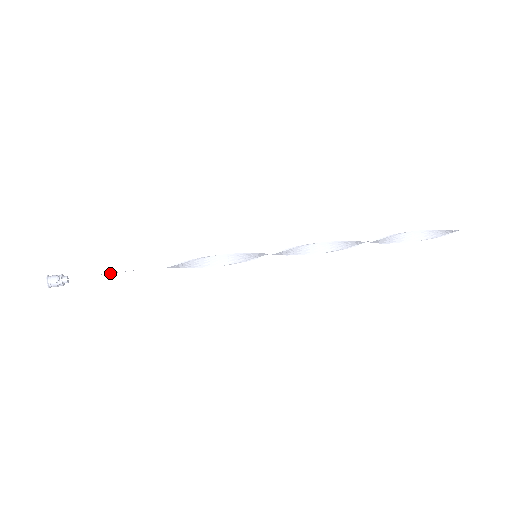
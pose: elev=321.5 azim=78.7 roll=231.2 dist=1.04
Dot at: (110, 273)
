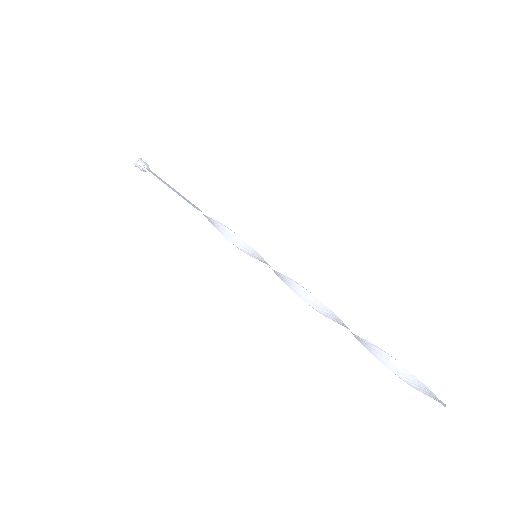
Dot at: (167, 185)
